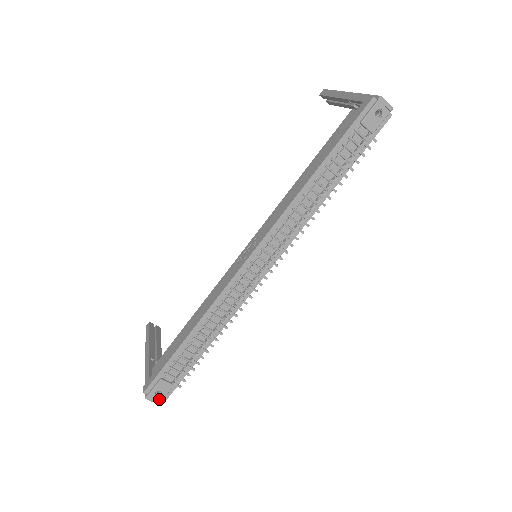
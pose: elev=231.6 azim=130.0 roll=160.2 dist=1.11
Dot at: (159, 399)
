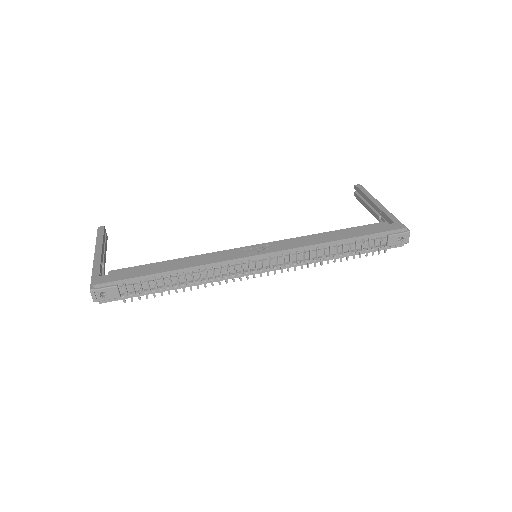
Dot at: (99, 299)
